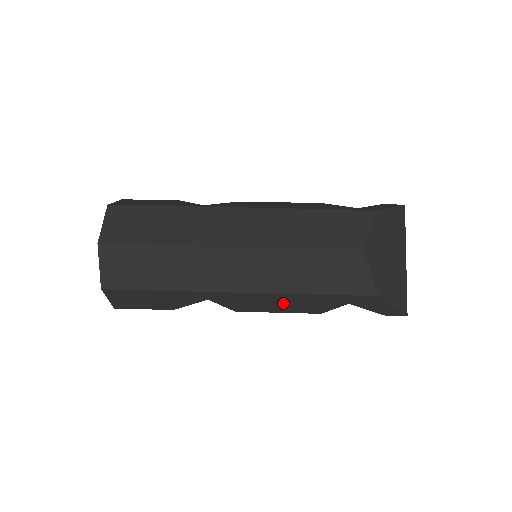
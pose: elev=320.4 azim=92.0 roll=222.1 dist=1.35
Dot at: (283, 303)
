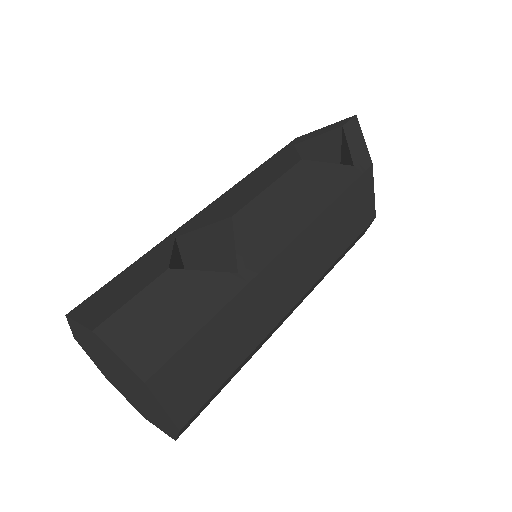
Dot at: occluded
